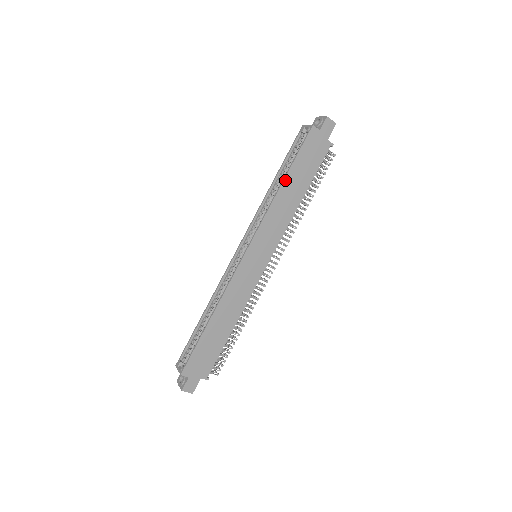
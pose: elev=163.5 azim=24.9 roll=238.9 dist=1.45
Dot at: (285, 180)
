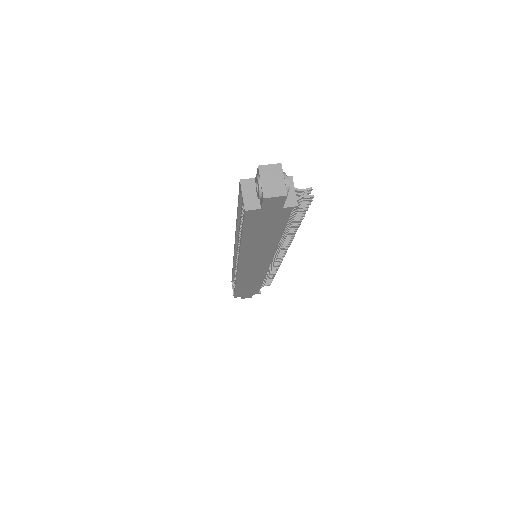
Dot at: (243, 241)
